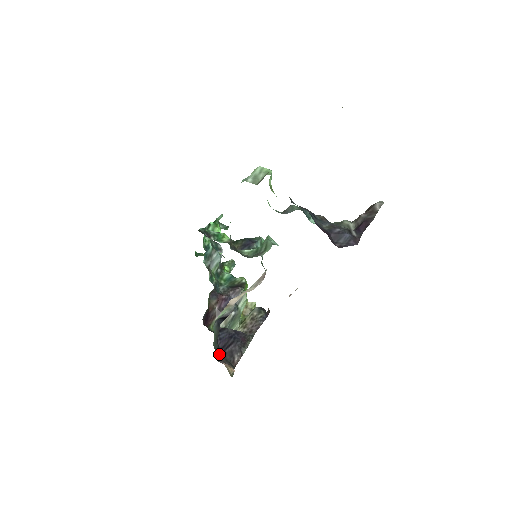
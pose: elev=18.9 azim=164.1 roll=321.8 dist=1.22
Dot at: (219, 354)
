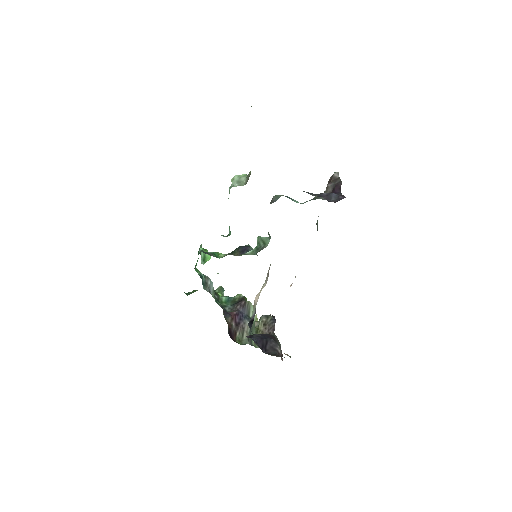
Dot at: occluded
